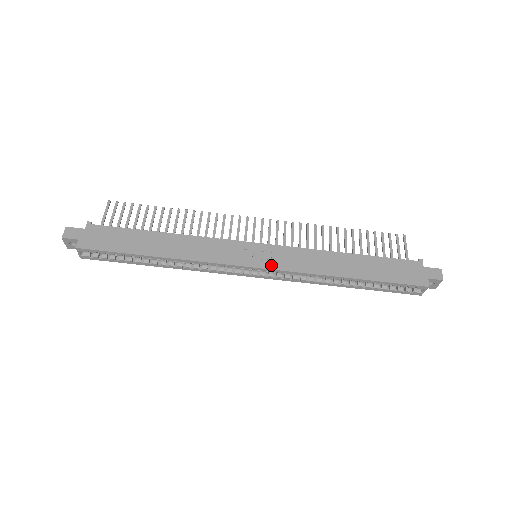
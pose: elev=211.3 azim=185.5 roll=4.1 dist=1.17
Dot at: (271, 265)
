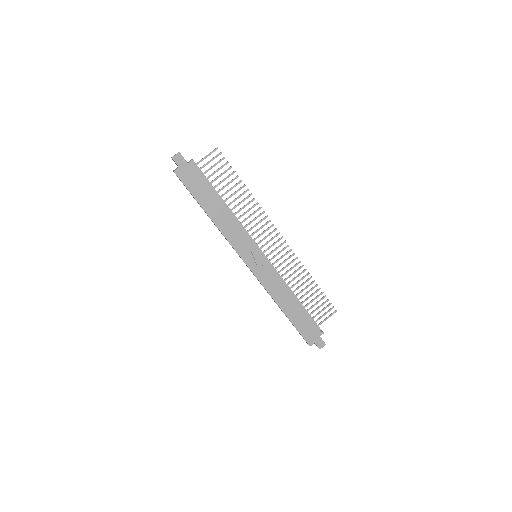
Dot at: (255, 271)
